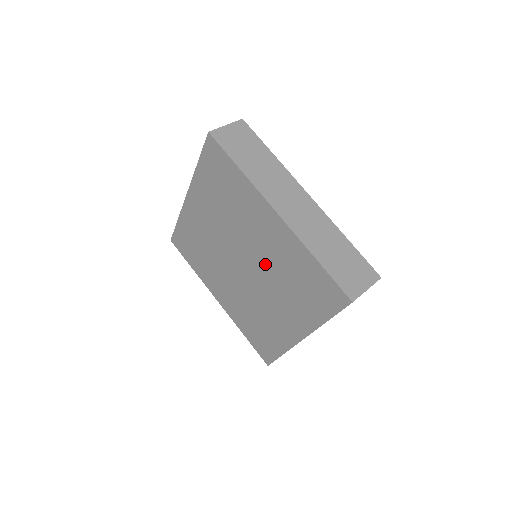
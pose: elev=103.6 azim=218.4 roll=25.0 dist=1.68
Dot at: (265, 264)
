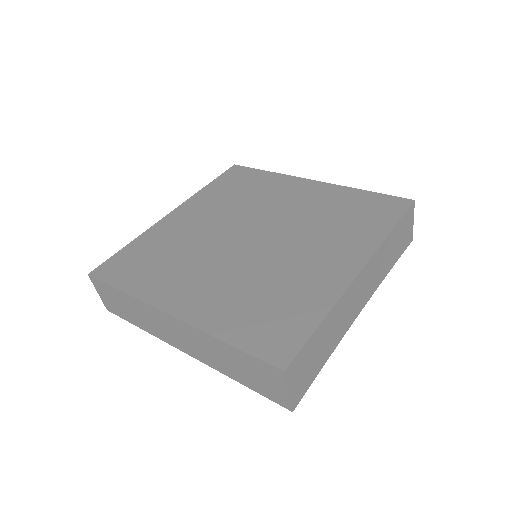
Dot at: (294, 220)
